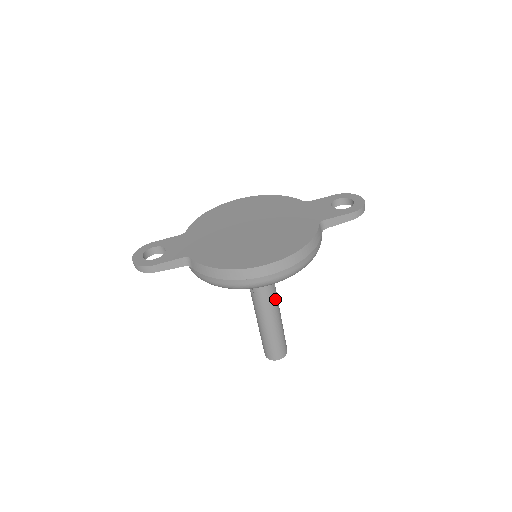
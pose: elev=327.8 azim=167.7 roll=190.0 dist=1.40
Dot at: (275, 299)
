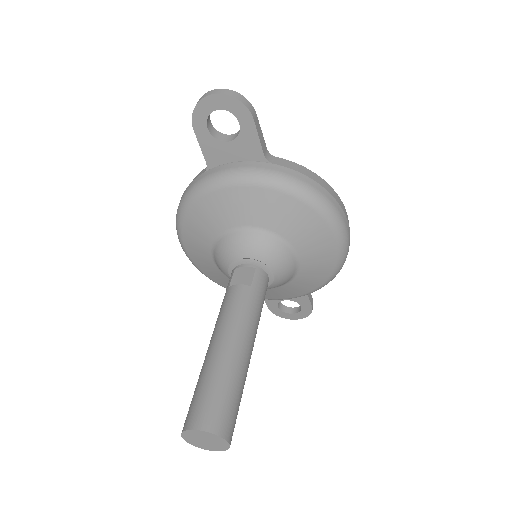
Dot at: occluded
